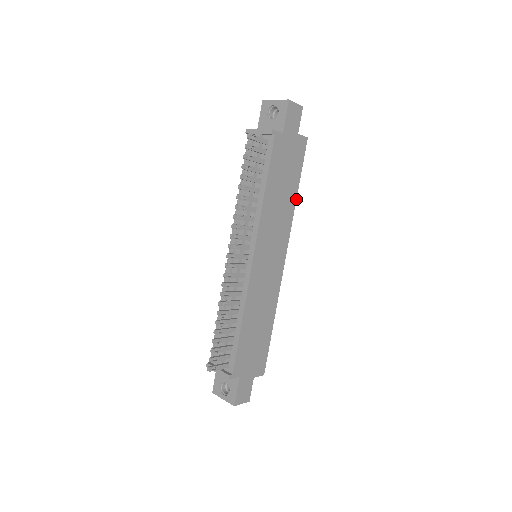
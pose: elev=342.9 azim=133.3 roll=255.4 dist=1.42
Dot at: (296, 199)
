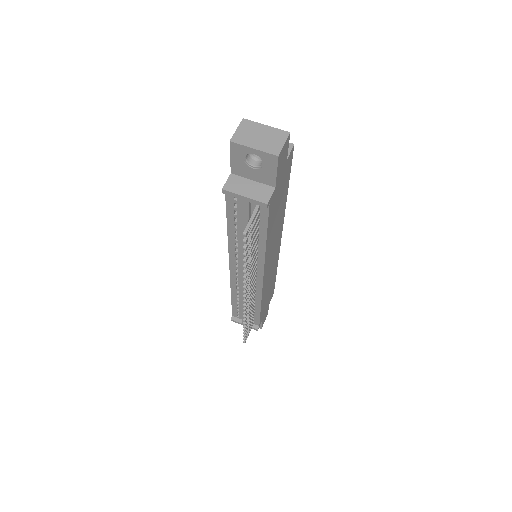
Dot at: occluded
